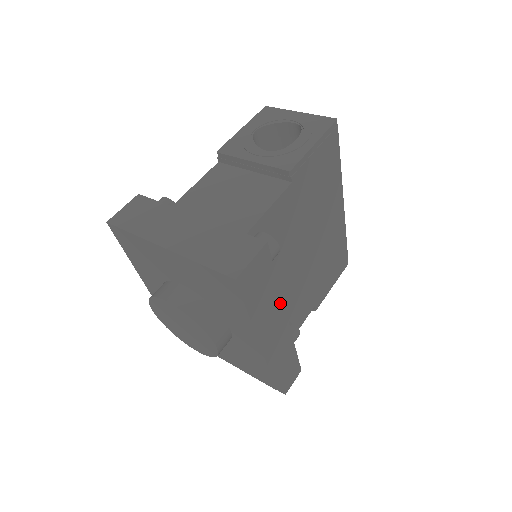
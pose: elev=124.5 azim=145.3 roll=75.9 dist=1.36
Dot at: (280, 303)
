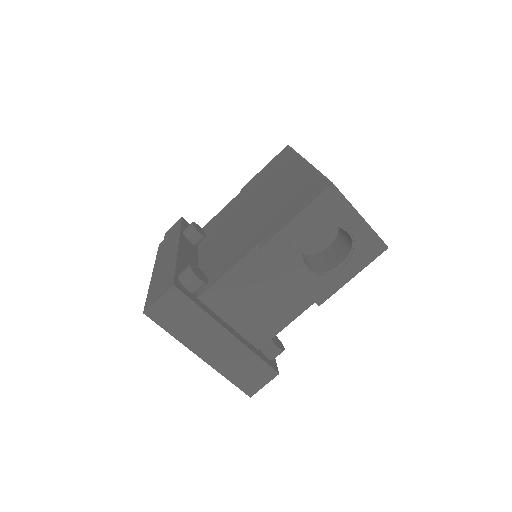
Dot at: occluded
